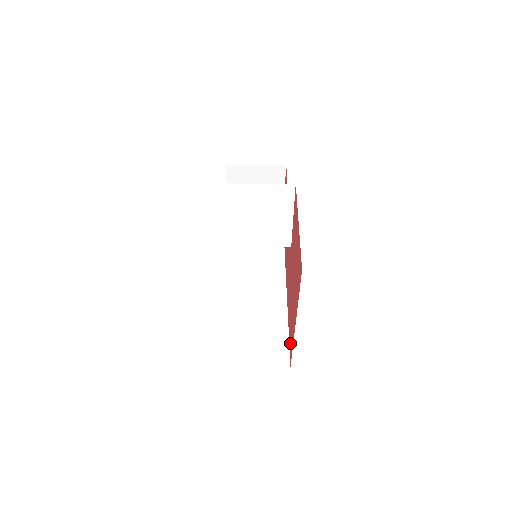
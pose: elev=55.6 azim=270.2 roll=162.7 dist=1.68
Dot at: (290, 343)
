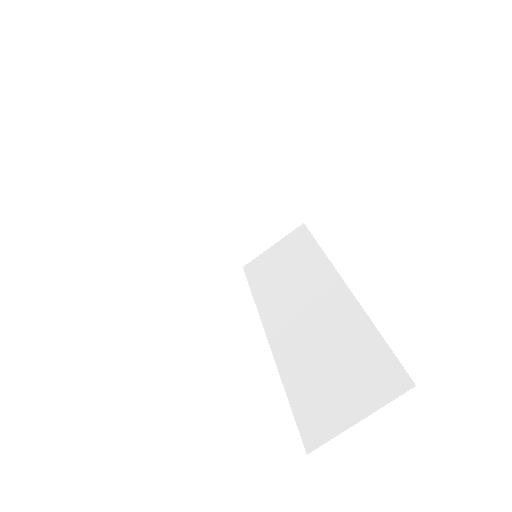
Dot at: occluded
